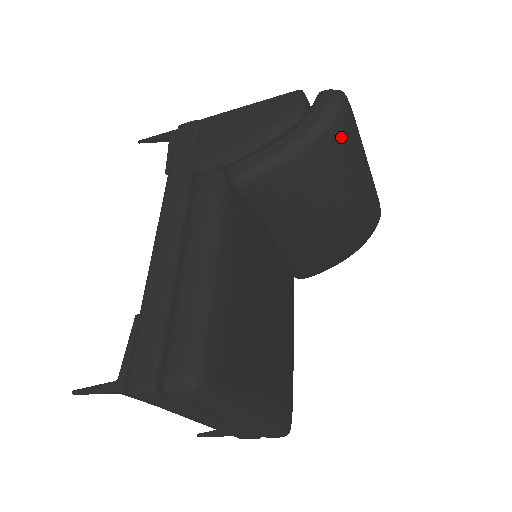
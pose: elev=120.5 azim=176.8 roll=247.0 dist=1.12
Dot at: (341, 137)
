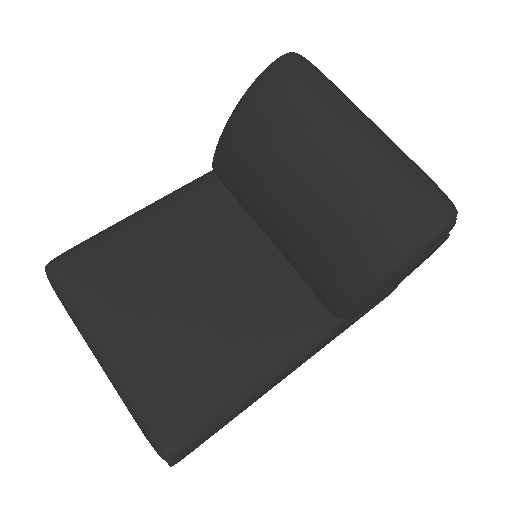
Dot at: (273, 90)
